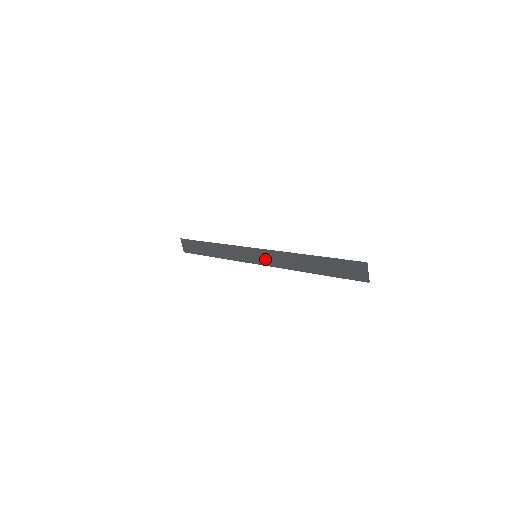
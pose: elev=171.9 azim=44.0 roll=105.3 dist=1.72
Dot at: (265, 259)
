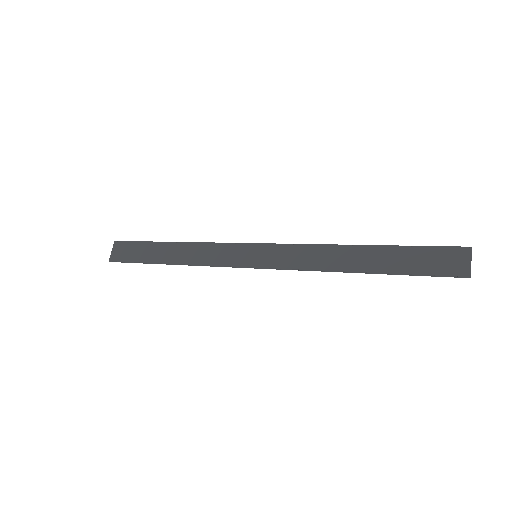
Dot at: (272, 259)
